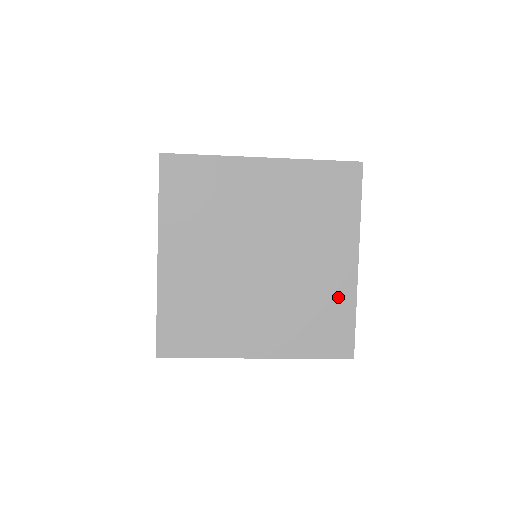
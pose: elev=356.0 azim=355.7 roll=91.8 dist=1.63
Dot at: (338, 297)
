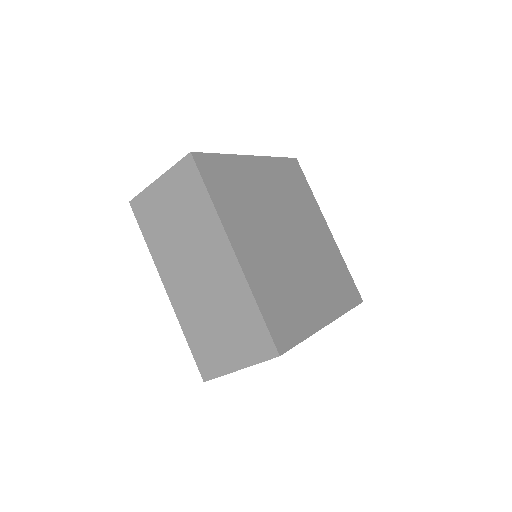
Dot at: (305, 316)
